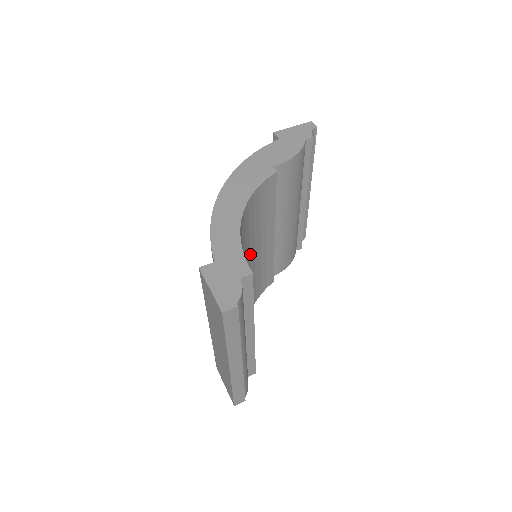
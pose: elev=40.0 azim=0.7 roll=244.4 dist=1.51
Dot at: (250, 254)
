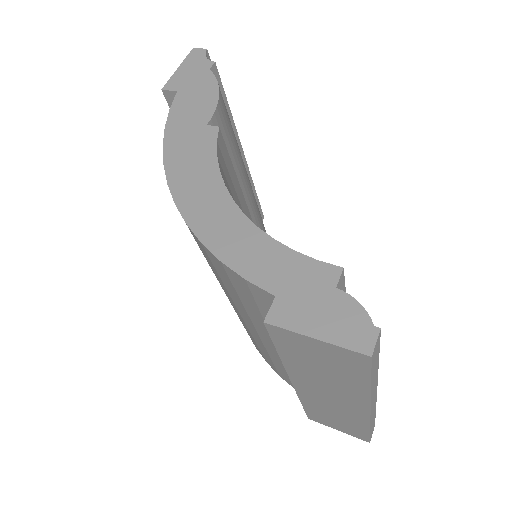
Dot at: occluded
